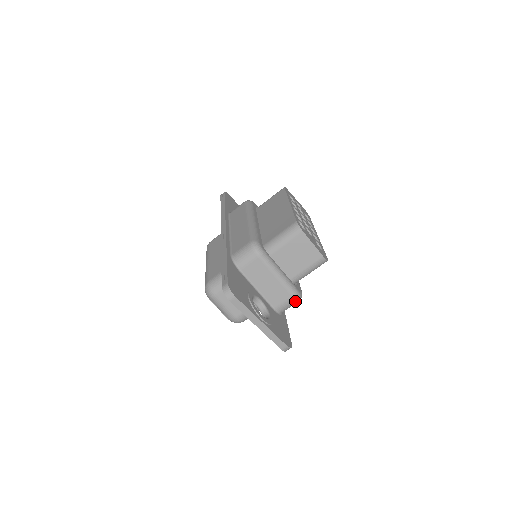
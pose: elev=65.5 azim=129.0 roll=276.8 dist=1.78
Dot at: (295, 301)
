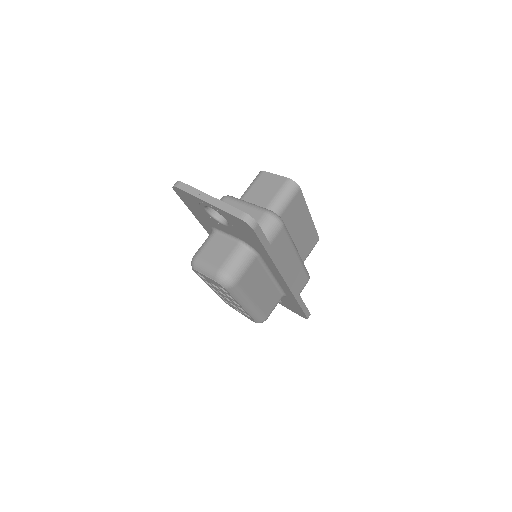
Dot at: (270, 219)
